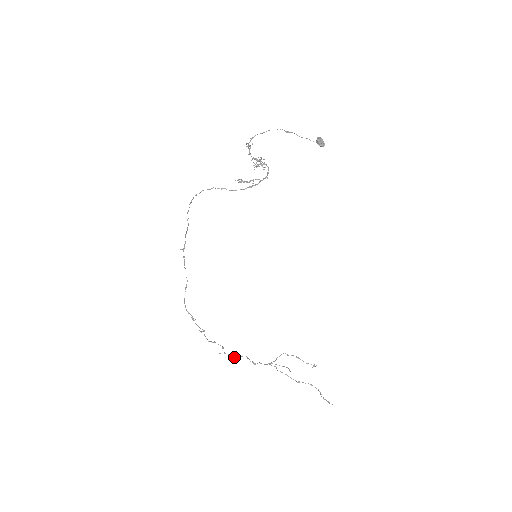
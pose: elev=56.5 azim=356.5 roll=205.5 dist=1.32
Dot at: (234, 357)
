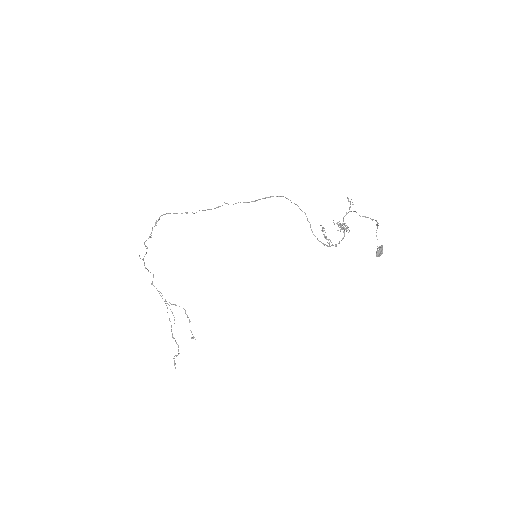
Dot at: (146, 268)
